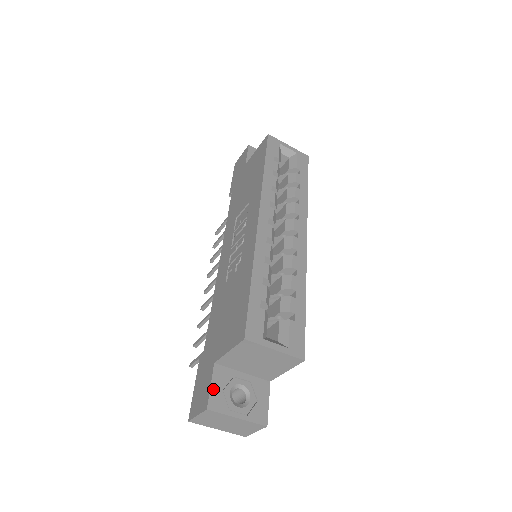
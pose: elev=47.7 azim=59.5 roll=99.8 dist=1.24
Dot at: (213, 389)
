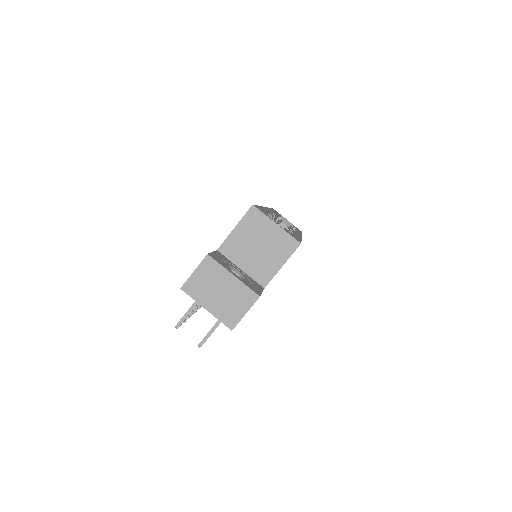
Dot at: (214, 254)
